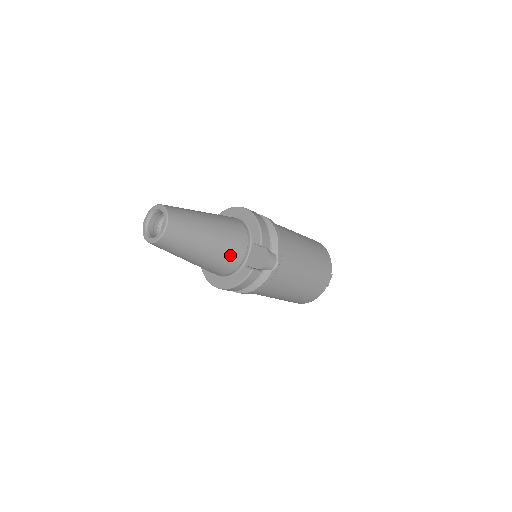
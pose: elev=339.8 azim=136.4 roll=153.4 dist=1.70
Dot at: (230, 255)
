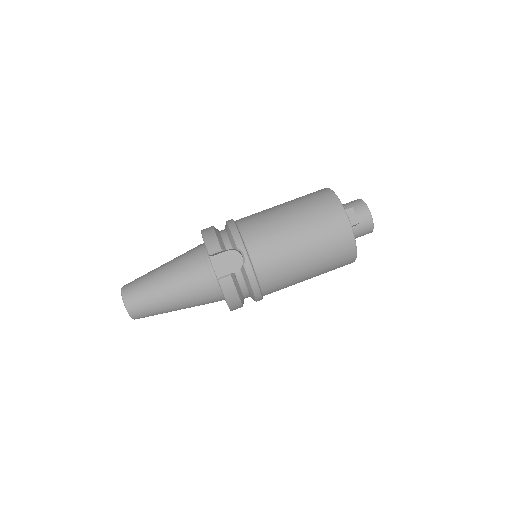
Dot at: (196, 282)
